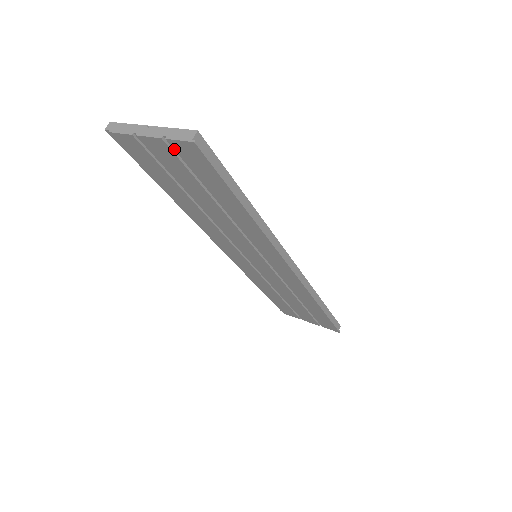
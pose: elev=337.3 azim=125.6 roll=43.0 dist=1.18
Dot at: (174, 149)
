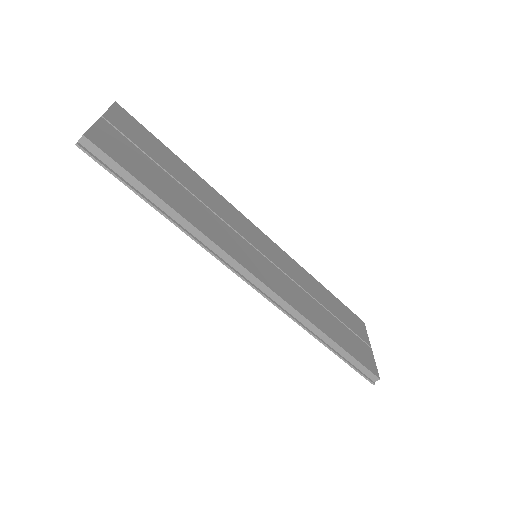
Dot at: occluded
